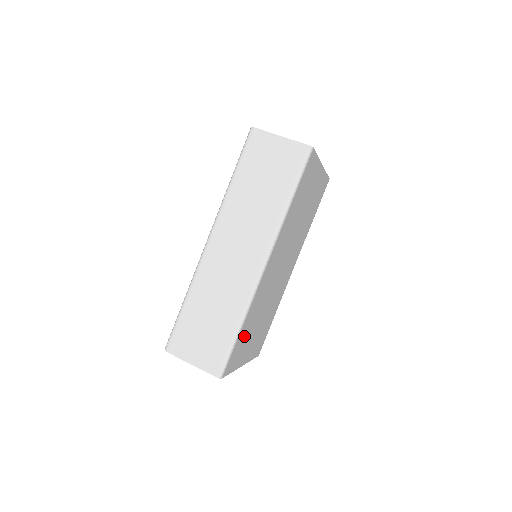
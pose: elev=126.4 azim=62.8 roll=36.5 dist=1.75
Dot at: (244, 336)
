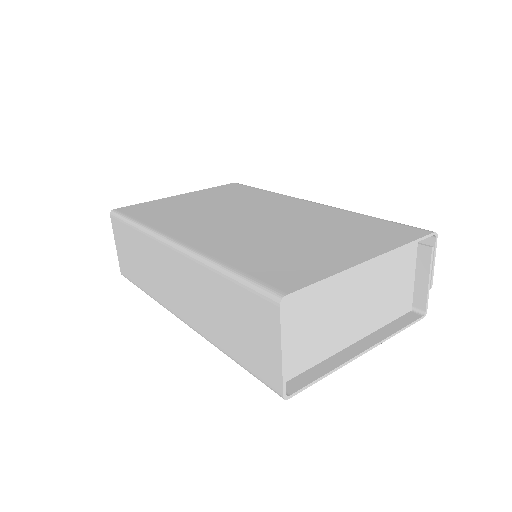
Dot at: occluded
